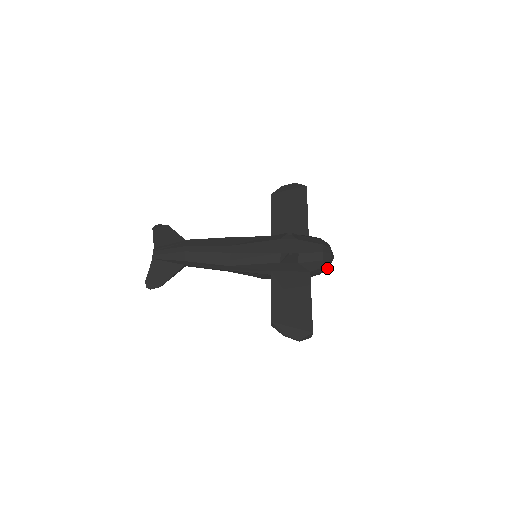
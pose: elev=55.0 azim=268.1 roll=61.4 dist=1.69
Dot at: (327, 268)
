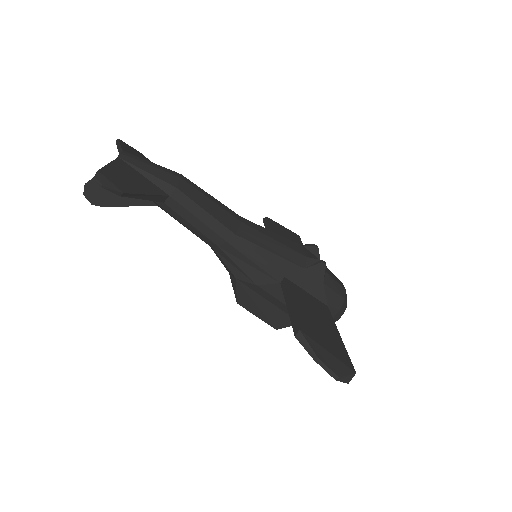
Dot at: (338, 318)
